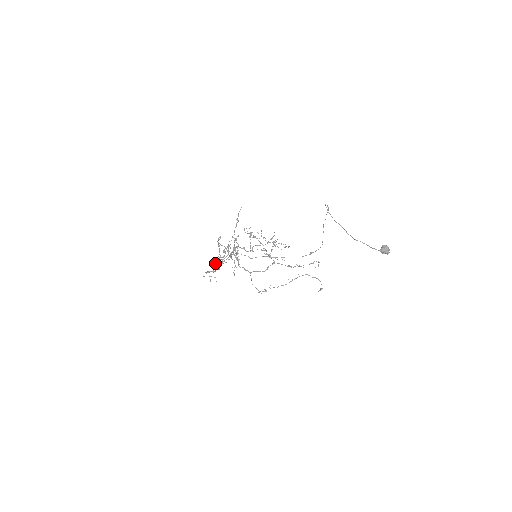
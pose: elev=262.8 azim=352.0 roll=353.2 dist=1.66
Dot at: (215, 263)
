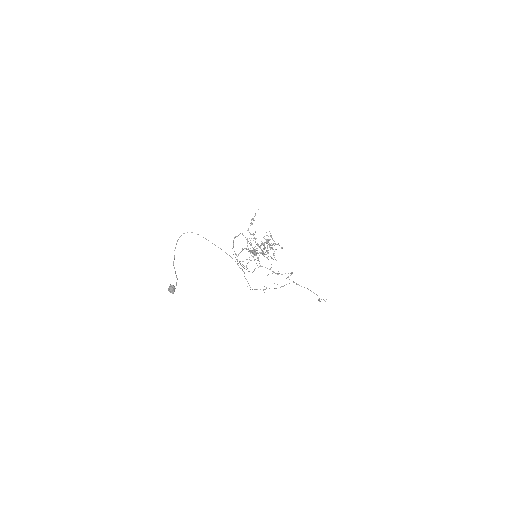
Dot at: (256, 253)
